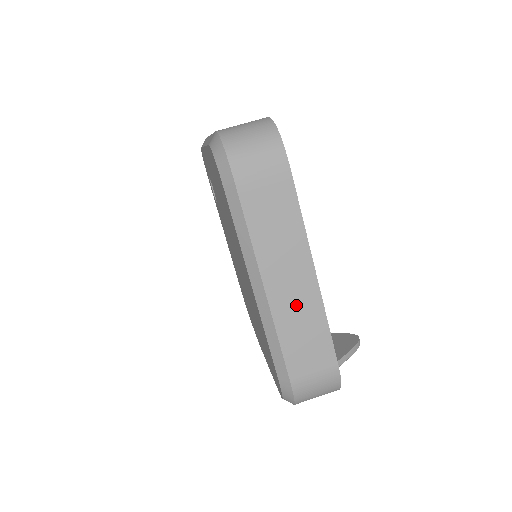
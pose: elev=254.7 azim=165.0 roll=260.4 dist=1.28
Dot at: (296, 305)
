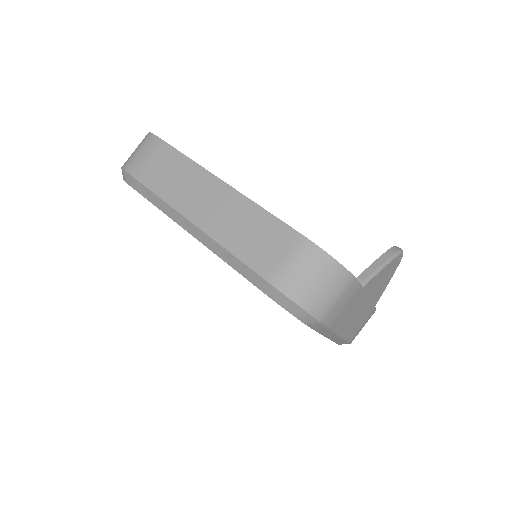
Dot at: (226, 216)
